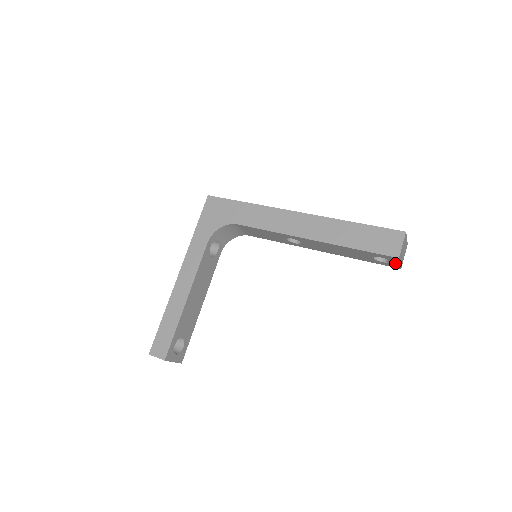
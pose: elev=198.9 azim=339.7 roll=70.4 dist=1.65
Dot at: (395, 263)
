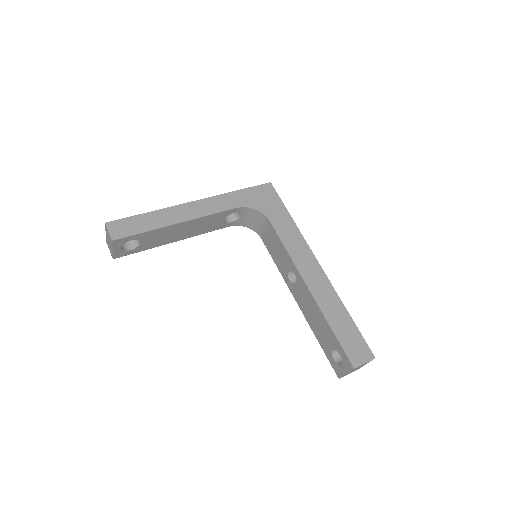
Dot at: (343, 370)
